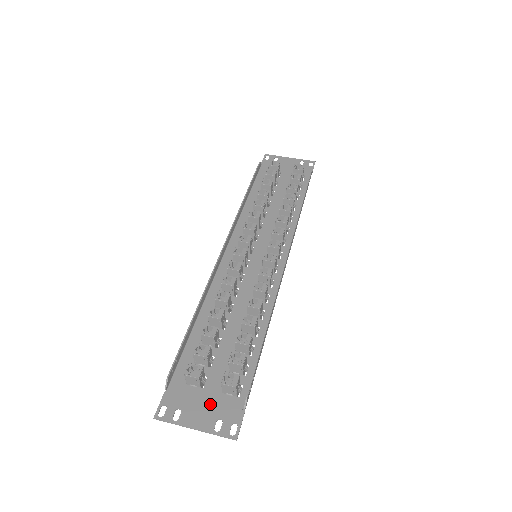
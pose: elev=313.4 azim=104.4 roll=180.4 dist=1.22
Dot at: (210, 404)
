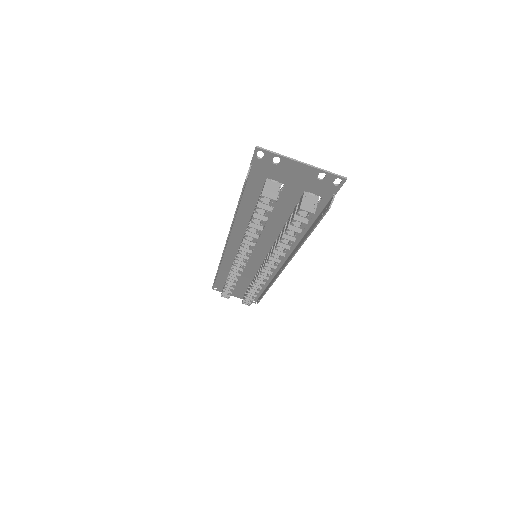
Dot at: (239, 294)
